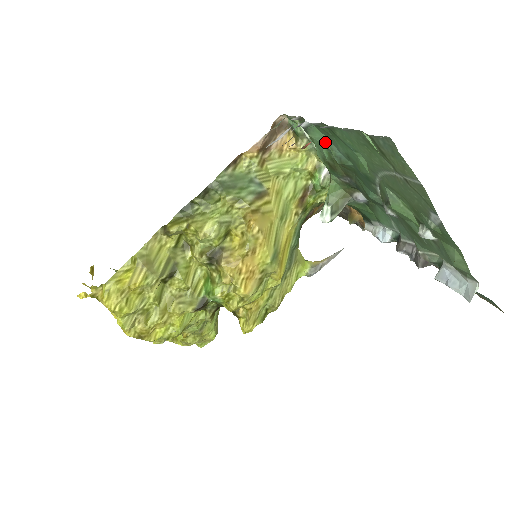
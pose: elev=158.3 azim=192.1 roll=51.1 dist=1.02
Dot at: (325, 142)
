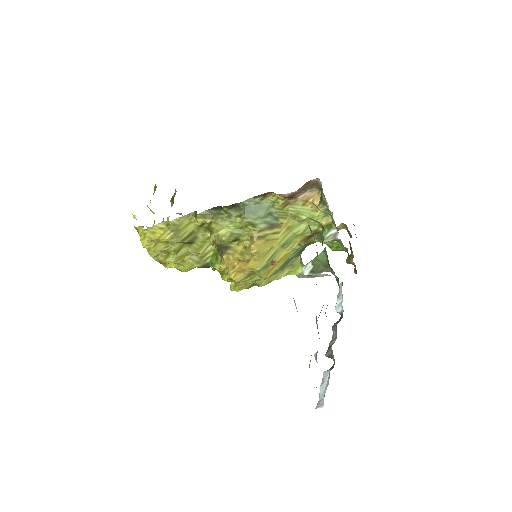
Dot at: (315, 241)
